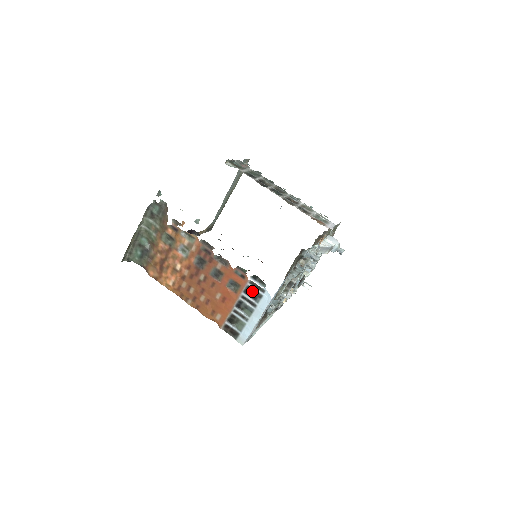
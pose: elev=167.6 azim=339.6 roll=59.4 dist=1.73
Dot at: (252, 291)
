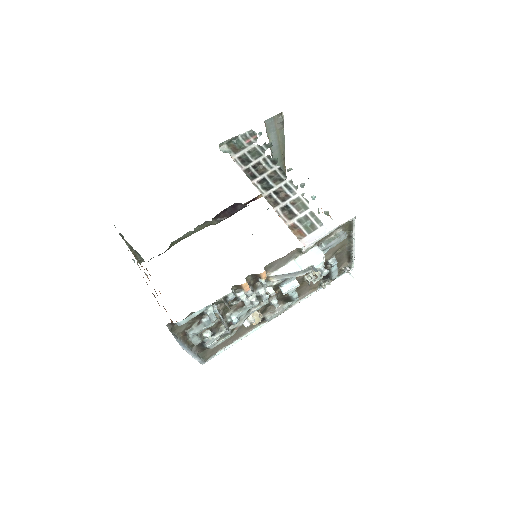
Dot at: occluded
